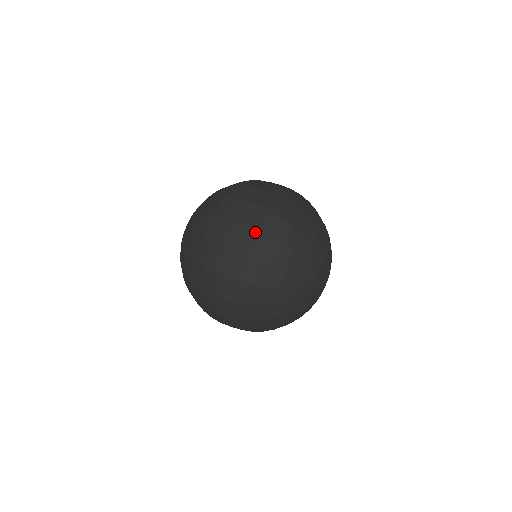
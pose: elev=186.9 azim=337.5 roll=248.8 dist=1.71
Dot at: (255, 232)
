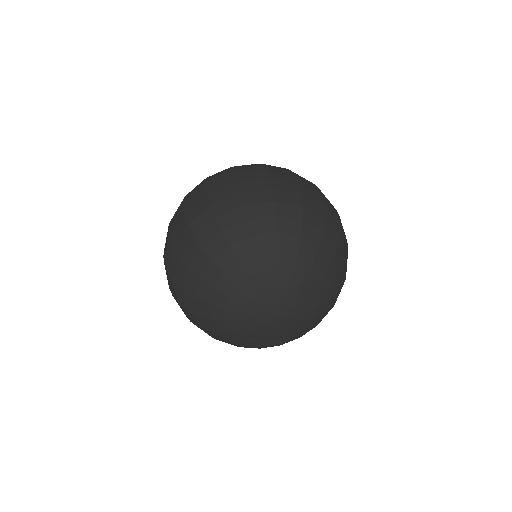
Dot at: (172, 249)
